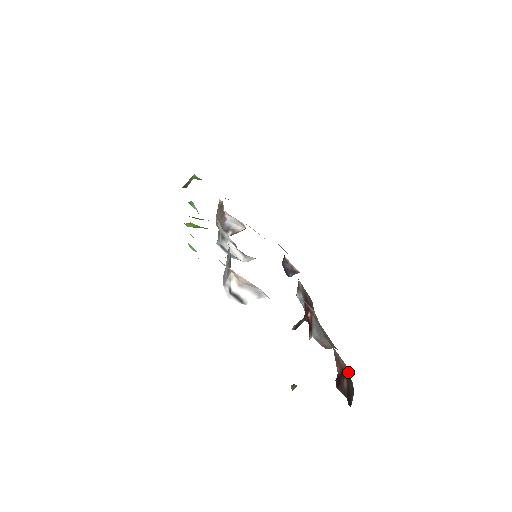
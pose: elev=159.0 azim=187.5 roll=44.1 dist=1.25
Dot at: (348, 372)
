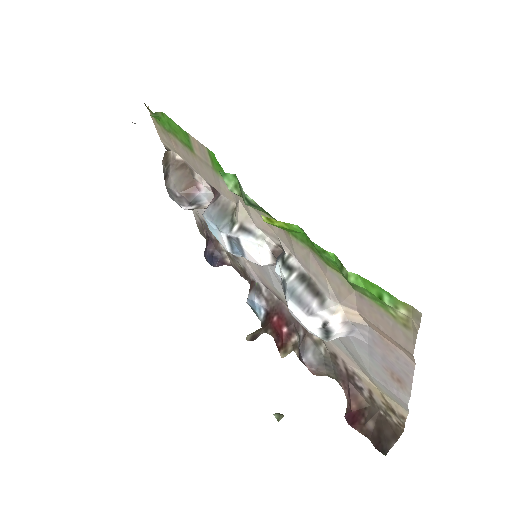
Dot at: (382, 415)
